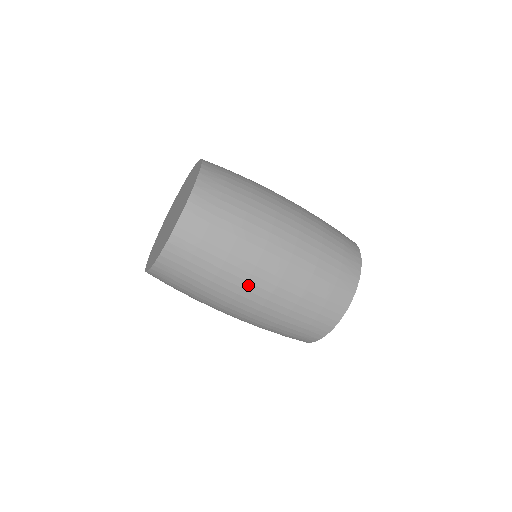
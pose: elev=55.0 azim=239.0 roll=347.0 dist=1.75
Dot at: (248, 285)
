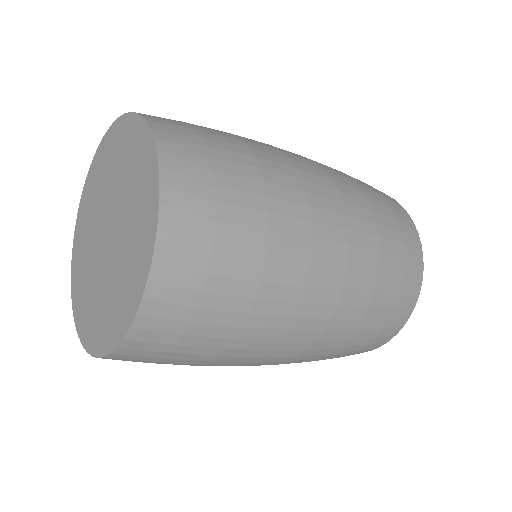
Dot at: (263, 359)
